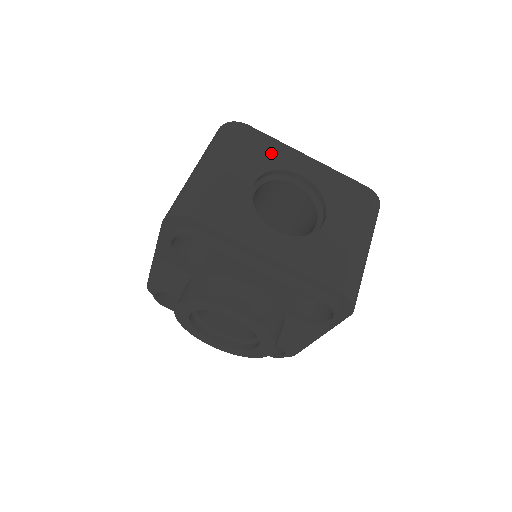
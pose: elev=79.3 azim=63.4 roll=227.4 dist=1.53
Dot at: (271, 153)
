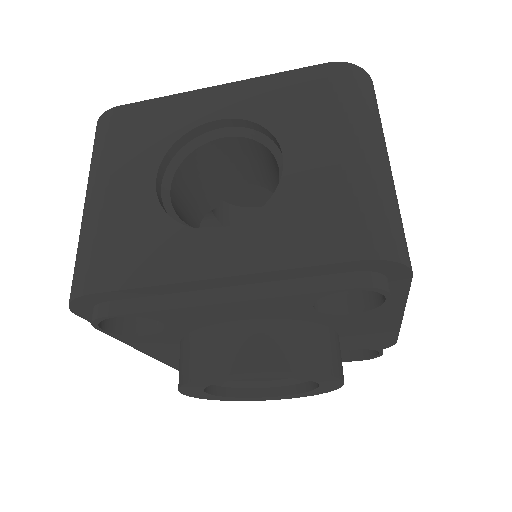
Dot at: (162, 121)
